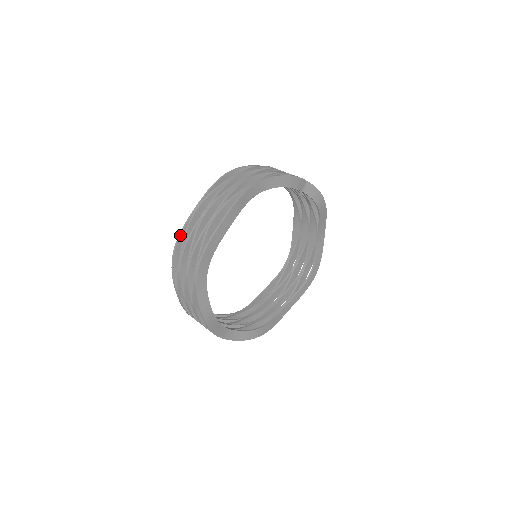
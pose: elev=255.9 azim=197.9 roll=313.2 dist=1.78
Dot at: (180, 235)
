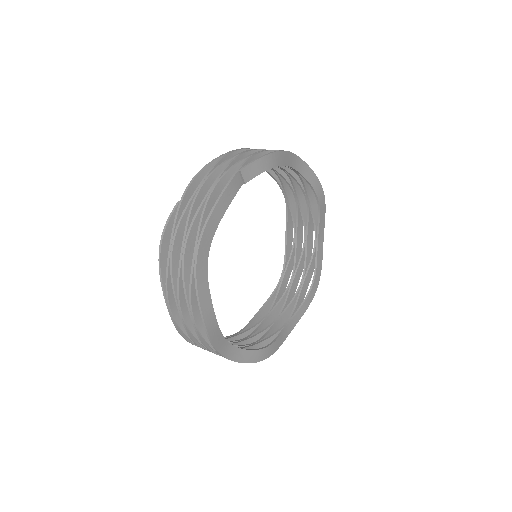
Dot at: (180, 334)
